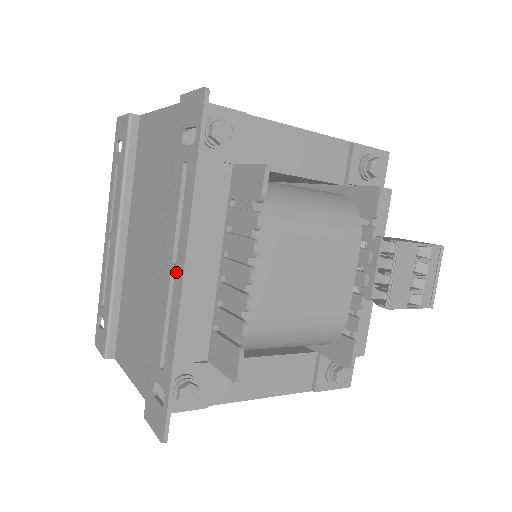
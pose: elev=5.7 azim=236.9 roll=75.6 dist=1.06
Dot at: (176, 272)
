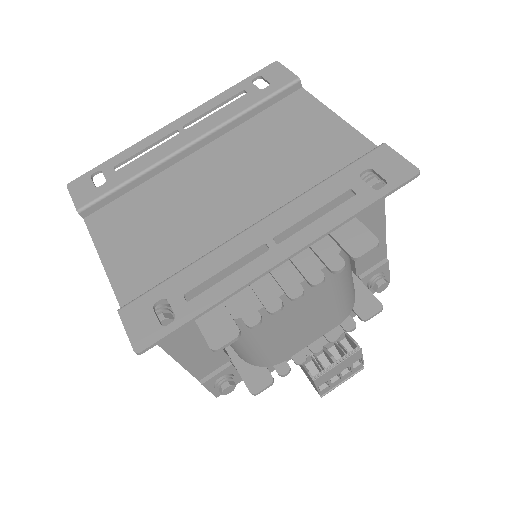
Dot at: (274, 250)
